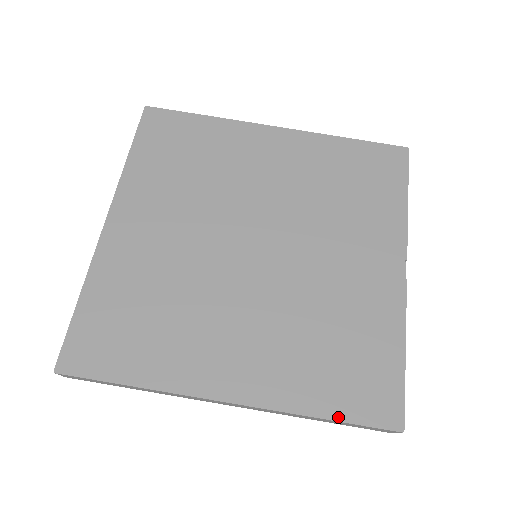
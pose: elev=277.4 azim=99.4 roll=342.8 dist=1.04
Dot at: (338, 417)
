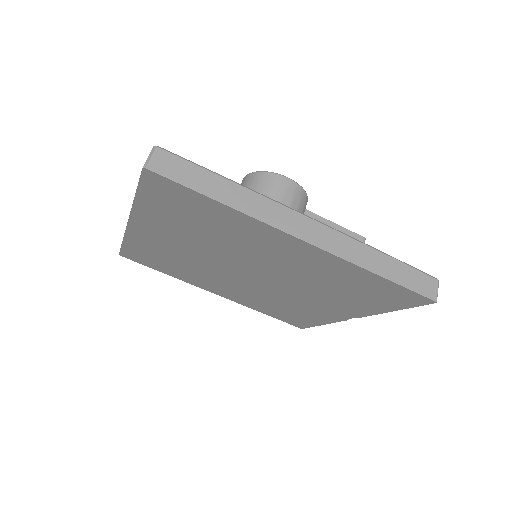
Dot at: (271, 316)
